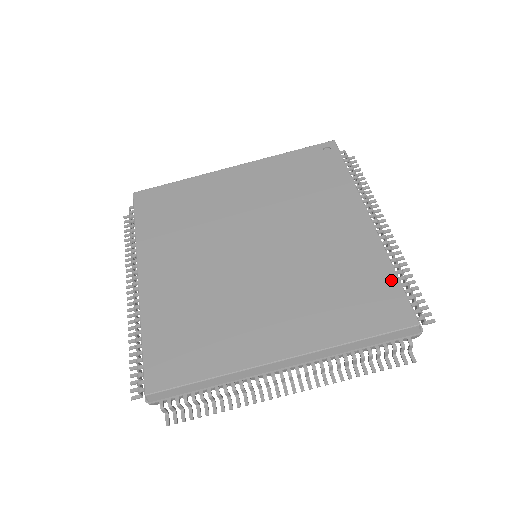
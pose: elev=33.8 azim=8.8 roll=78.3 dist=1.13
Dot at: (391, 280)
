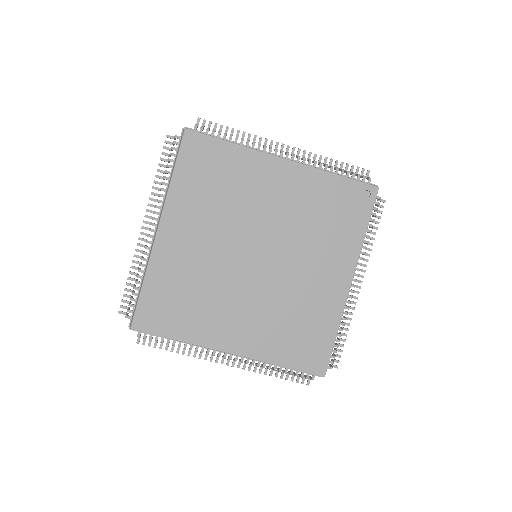
Dot at: (330, 339)
